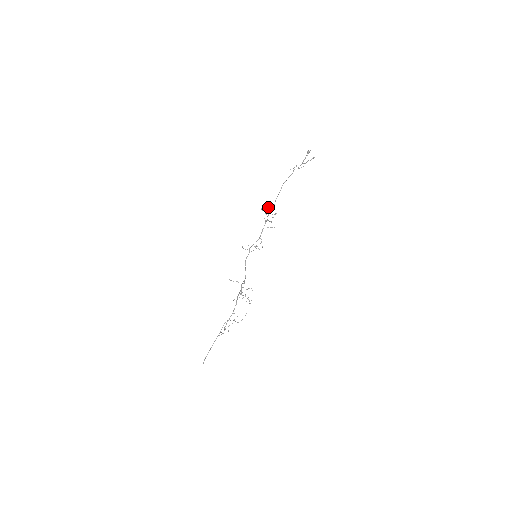
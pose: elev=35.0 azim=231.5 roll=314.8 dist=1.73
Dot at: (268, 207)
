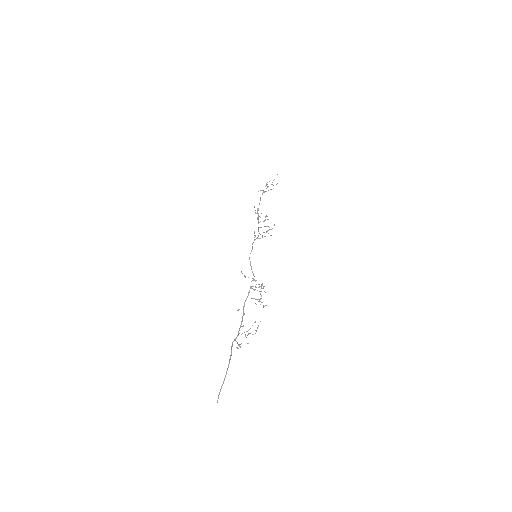
Dot at: (257, 209)
